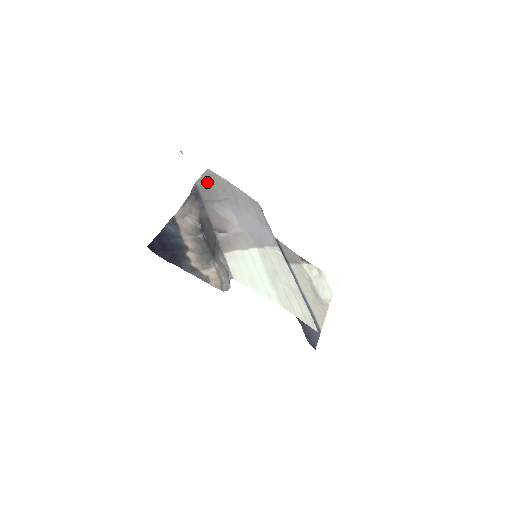
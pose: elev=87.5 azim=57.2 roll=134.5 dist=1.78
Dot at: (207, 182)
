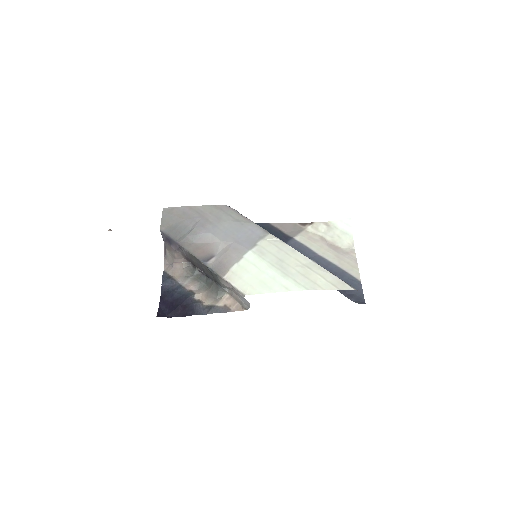
Dot at: (170, 221)
